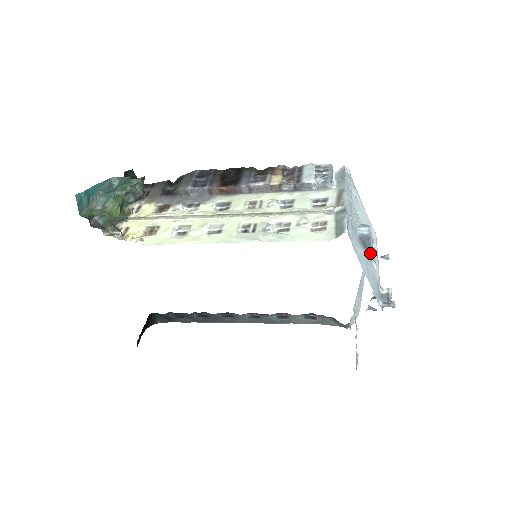
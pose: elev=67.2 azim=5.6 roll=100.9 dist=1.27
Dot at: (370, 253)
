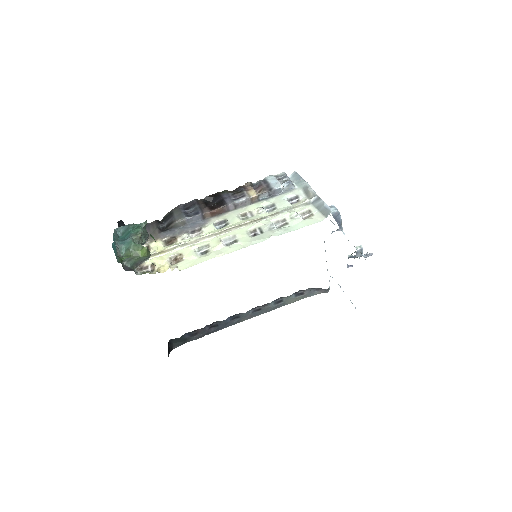
Dot at: (340, 225)
